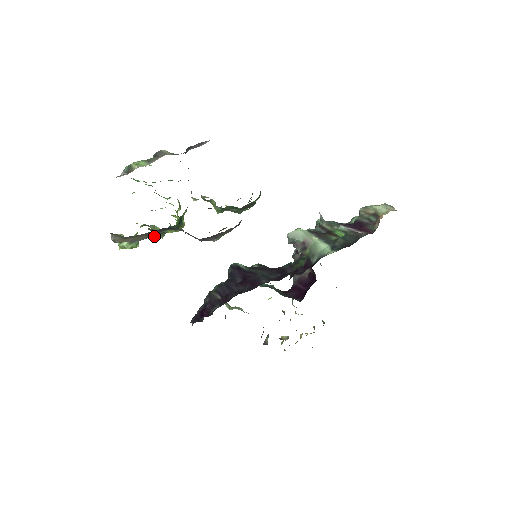
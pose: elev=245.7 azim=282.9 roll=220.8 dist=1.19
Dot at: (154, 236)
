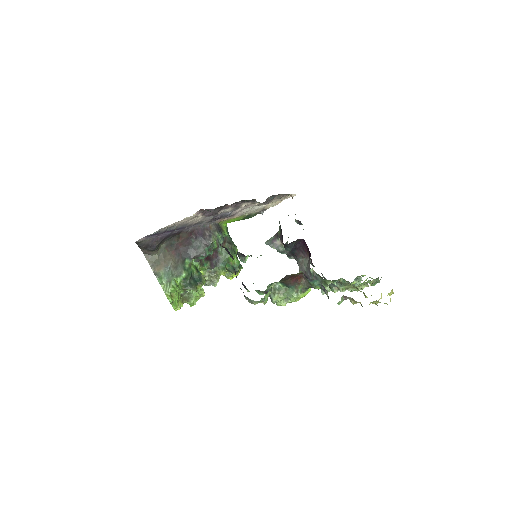
Dot at: (182, 273)
